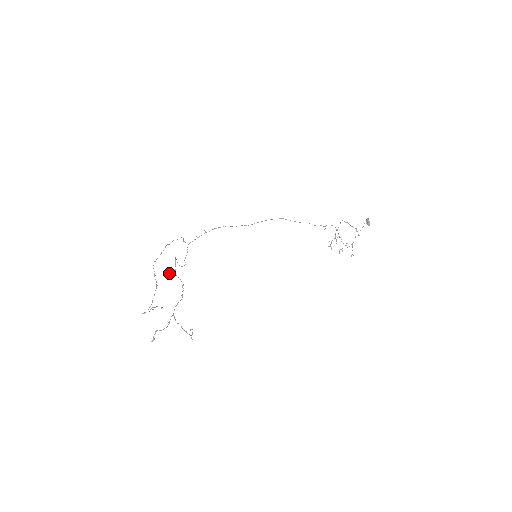
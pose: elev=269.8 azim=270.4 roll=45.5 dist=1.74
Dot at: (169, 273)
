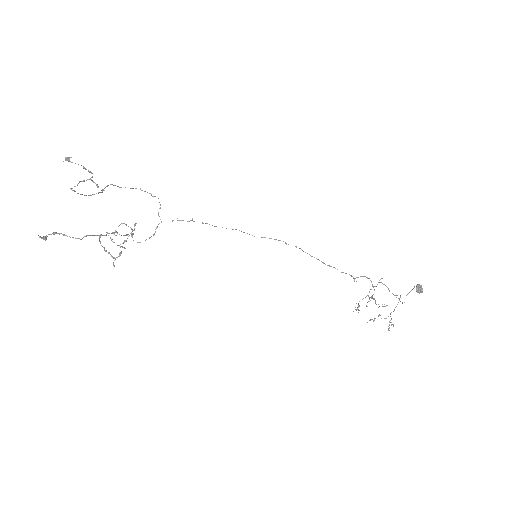
Dot at: (118, 226)
